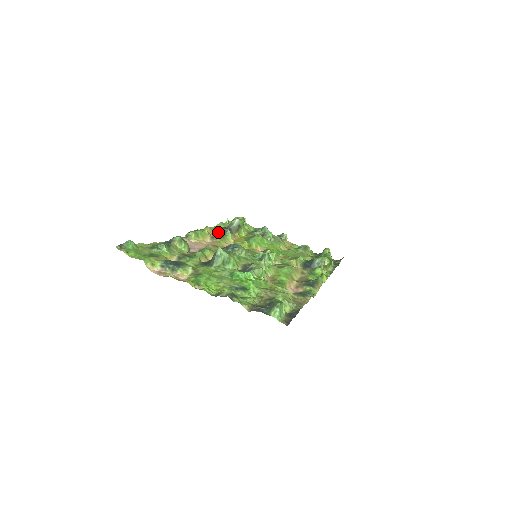
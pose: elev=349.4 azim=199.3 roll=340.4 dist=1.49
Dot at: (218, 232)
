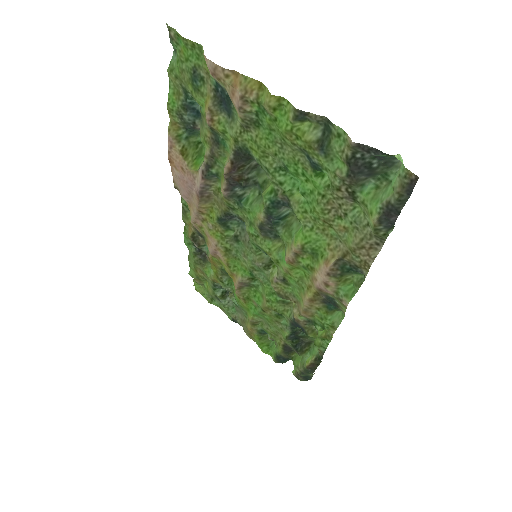
Dot at: (193, 241)
